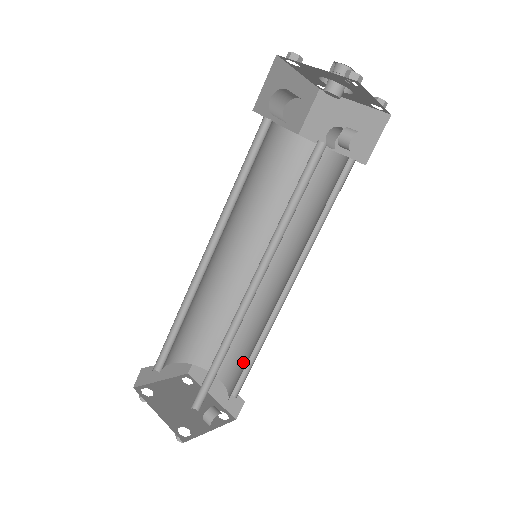
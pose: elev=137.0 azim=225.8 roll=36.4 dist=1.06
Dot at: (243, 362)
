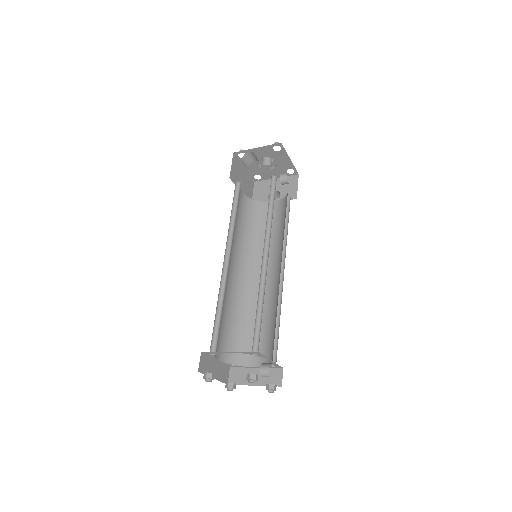
Dot at: (271, 336)
